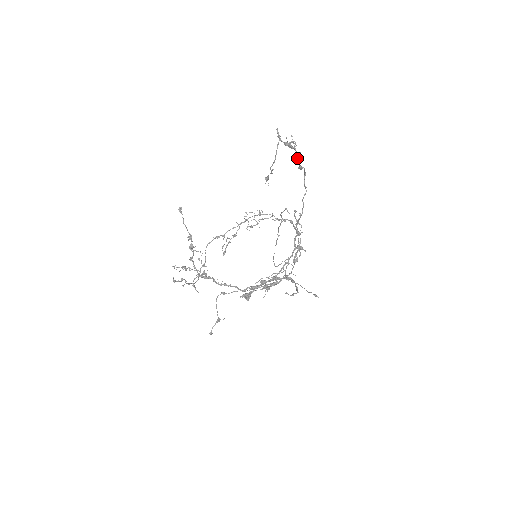
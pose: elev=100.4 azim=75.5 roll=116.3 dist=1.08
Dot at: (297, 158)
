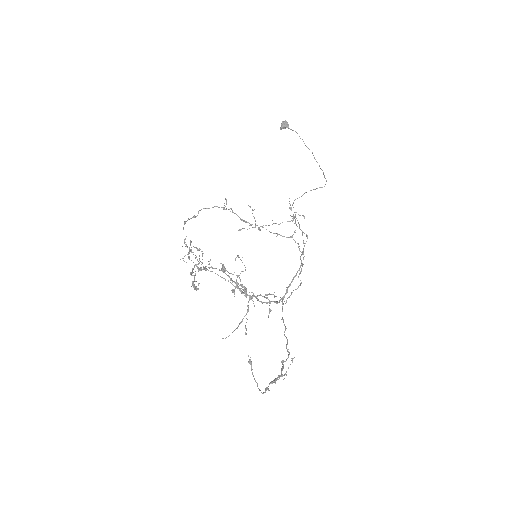
Dot at: (281, 369)
